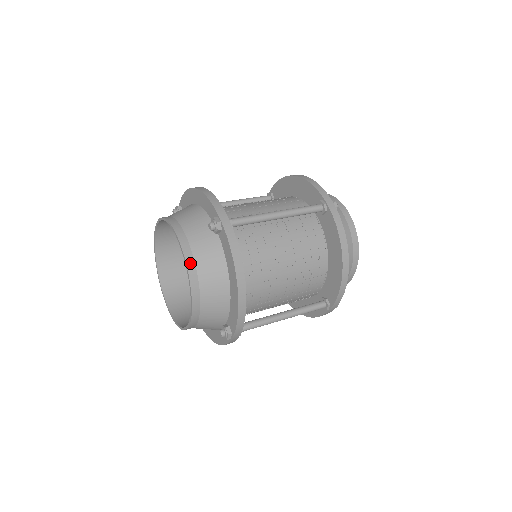
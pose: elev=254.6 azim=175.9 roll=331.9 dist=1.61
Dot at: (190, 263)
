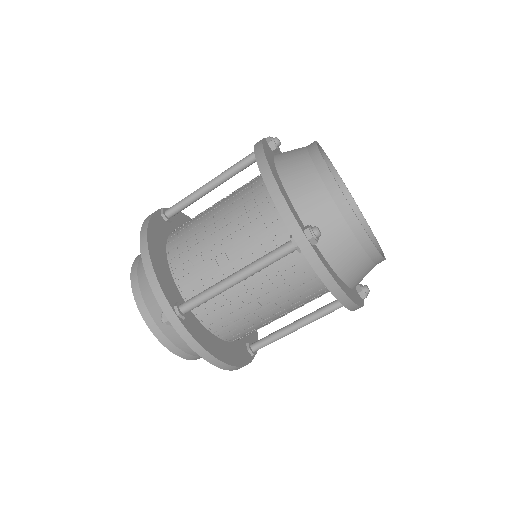
Dot at: (167, 344)
